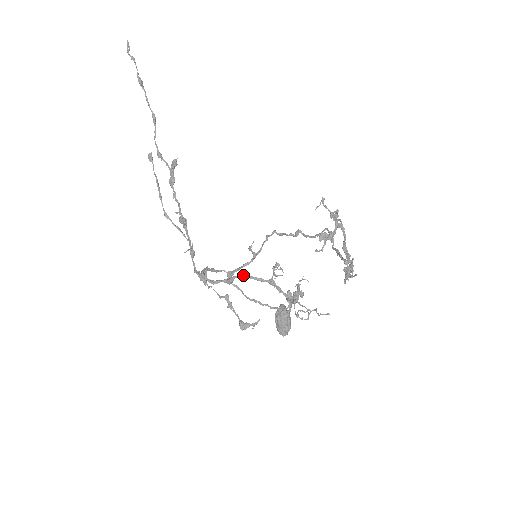
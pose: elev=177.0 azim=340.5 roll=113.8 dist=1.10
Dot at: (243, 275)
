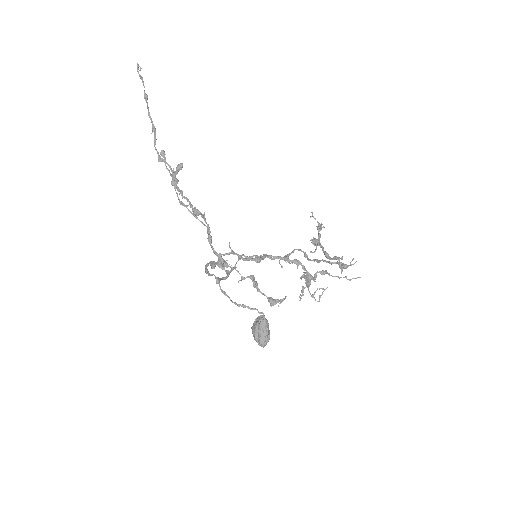
Dot at: (270, 255)
